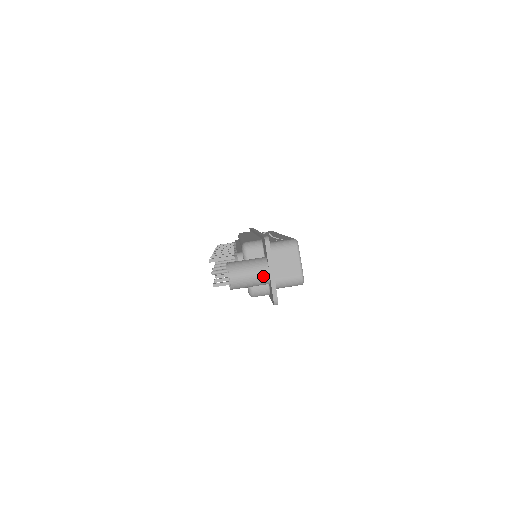
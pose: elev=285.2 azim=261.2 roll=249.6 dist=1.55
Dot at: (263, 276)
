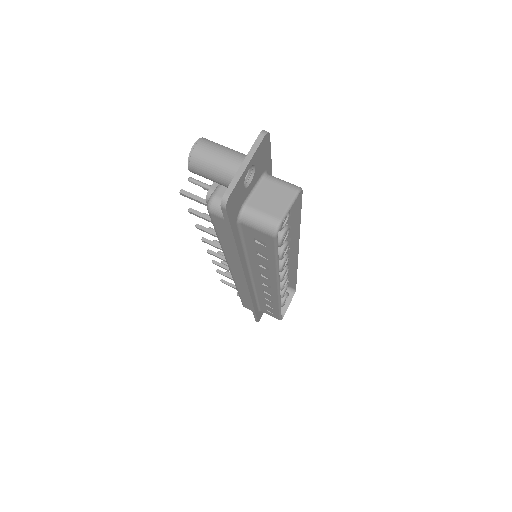
Dot at: (233, 165)
